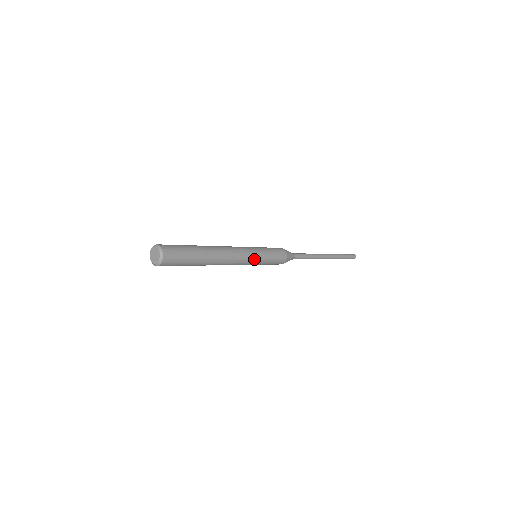
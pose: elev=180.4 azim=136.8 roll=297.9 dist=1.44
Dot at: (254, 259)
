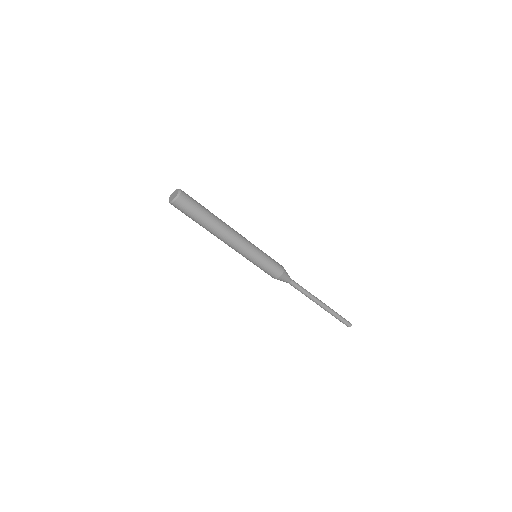
Dot at: (254, 249)
